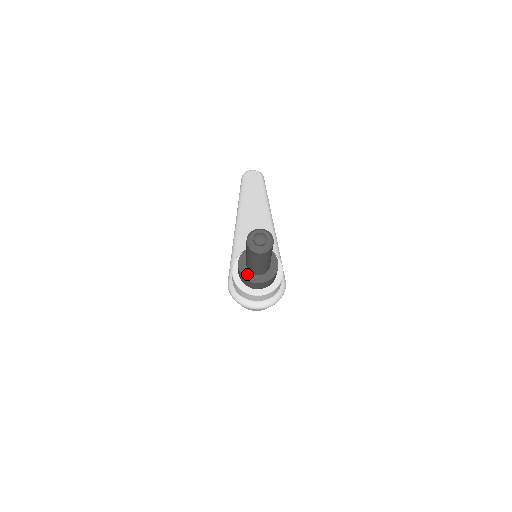
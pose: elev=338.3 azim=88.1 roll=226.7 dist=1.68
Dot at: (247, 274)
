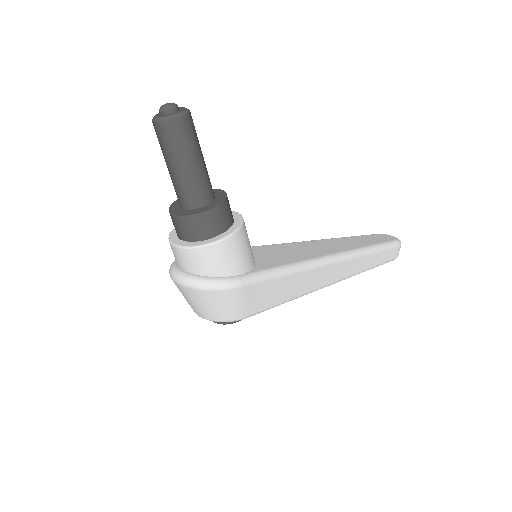
Dot at: (177, 204)
